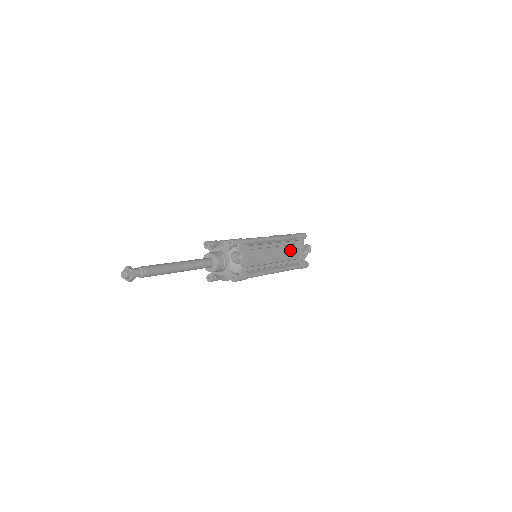
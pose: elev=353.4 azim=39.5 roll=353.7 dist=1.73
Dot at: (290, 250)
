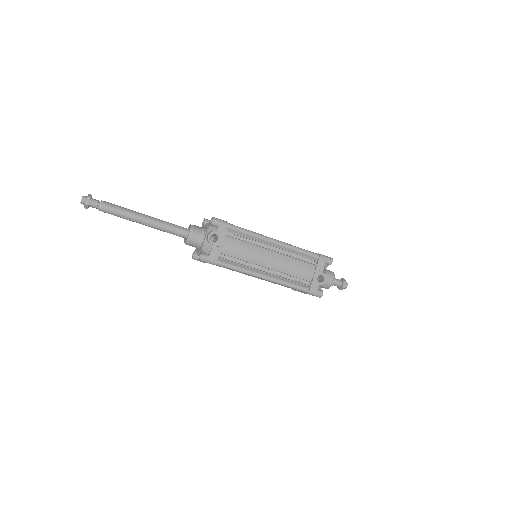
Dot at: (298, 265)
